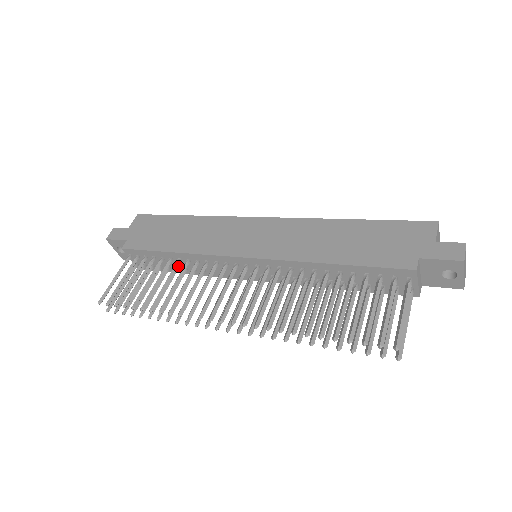
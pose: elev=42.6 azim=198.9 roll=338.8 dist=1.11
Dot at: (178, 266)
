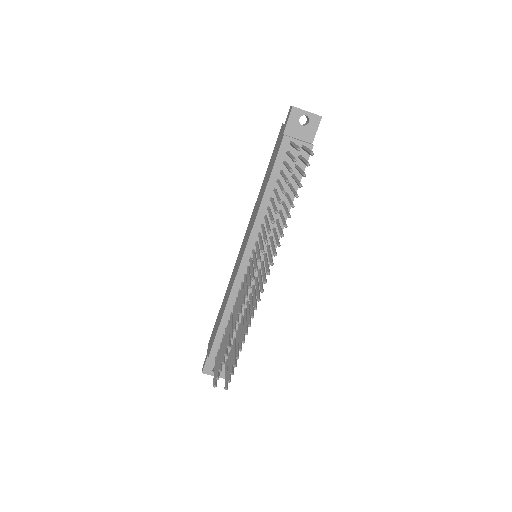
Dot at: (239, 323)
